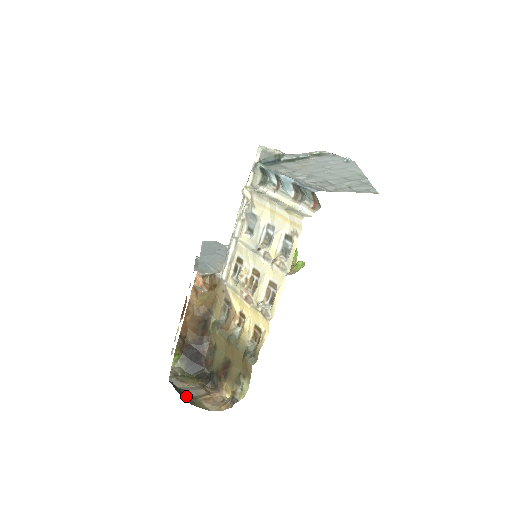
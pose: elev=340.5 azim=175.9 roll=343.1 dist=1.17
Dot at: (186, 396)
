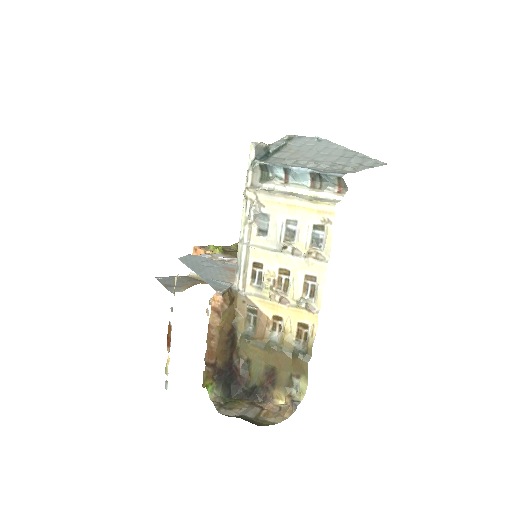
Dot at: (249, 421)
